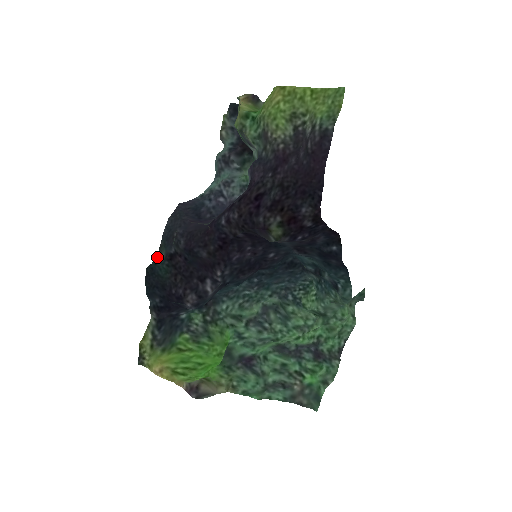
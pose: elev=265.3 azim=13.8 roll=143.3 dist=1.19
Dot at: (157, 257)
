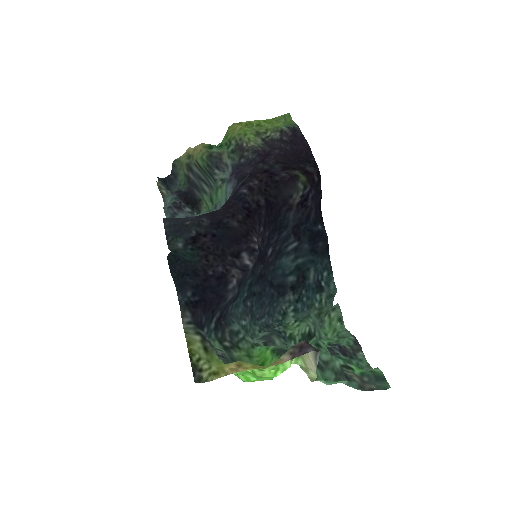
Dot at: (172, 249)
